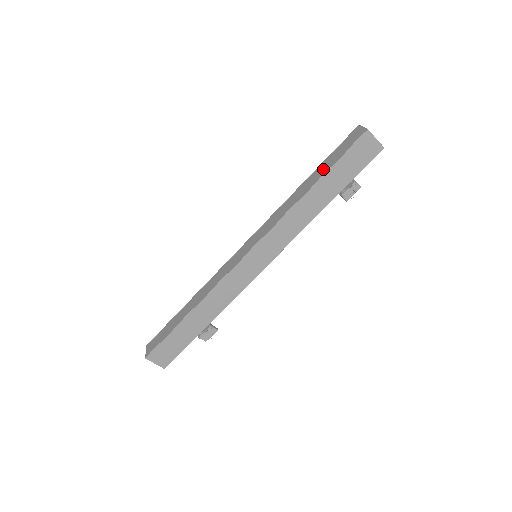
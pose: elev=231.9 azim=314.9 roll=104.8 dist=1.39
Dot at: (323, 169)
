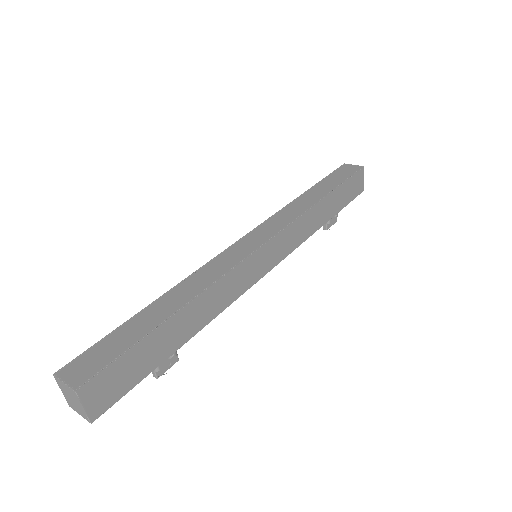
Dot at: (329, 185)
